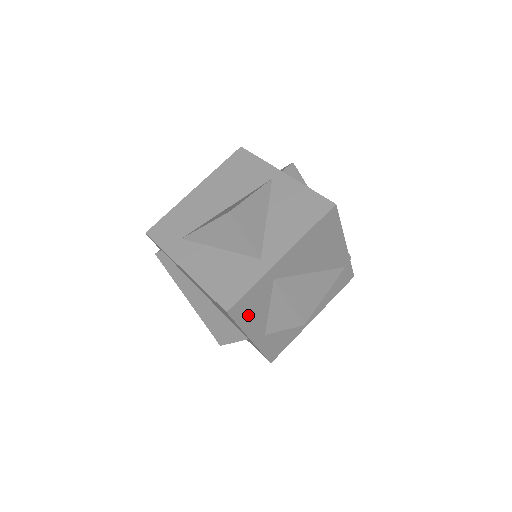
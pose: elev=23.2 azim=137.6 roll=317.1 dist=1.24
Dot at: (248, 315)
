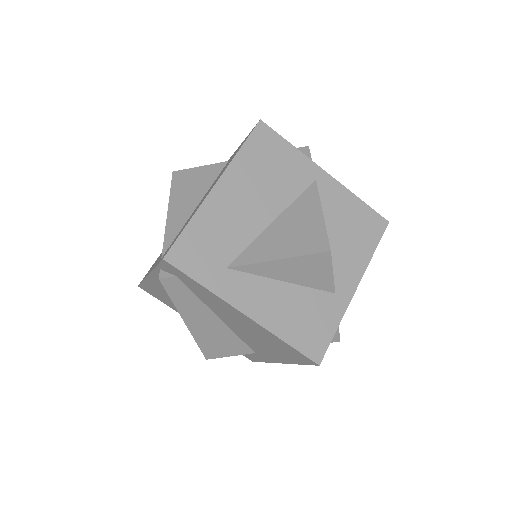
Dot at: occluded
